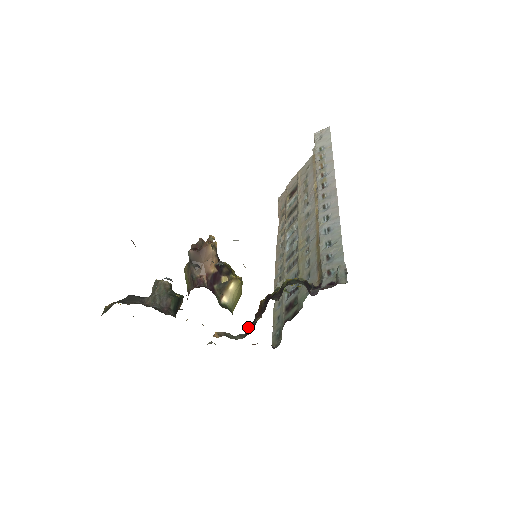
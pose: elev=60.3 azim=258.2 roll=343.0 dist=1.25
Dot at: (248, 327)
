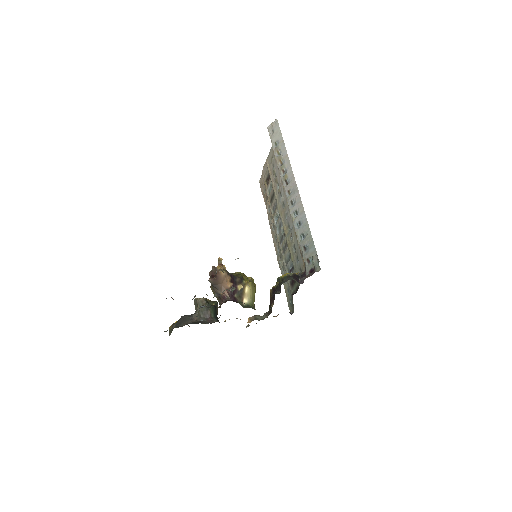
Dot at: occluded
